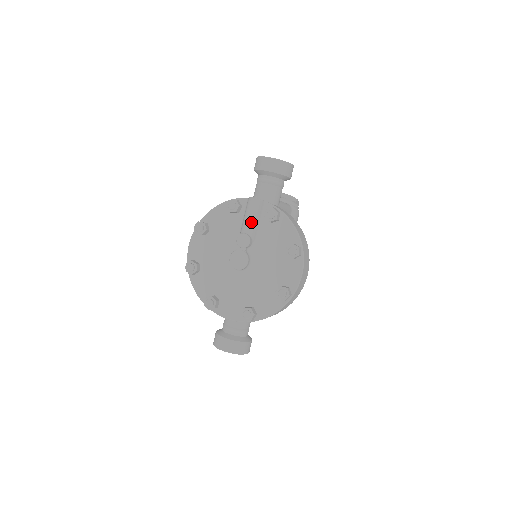
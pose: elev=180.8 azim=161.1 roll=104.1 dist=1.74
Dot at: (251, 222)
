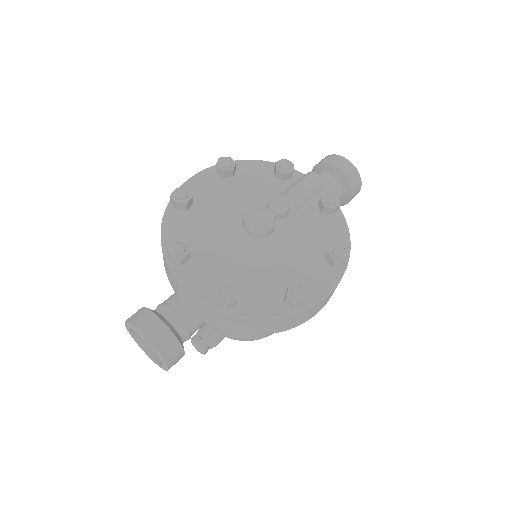
Dot at: (300, 194)
